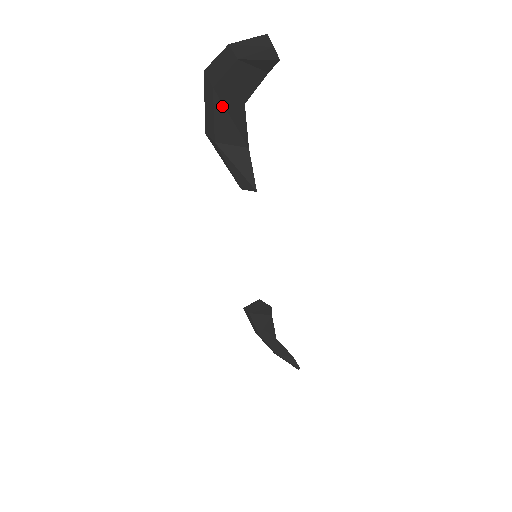
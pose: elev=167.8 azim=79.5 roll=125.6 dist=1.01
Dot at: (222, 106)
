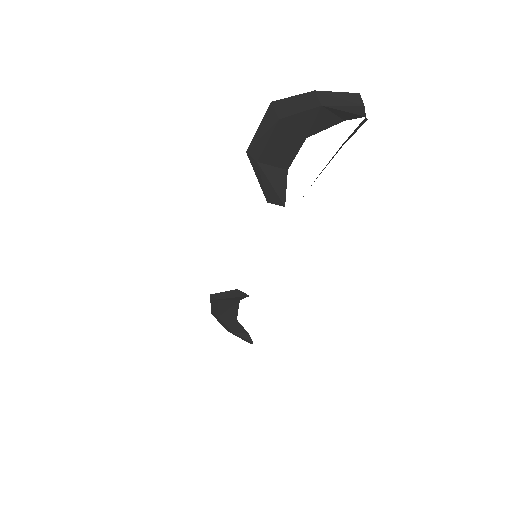
Dot at: (280, 135)
